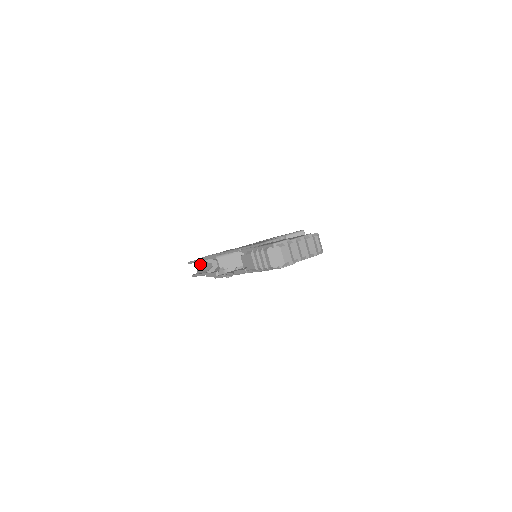
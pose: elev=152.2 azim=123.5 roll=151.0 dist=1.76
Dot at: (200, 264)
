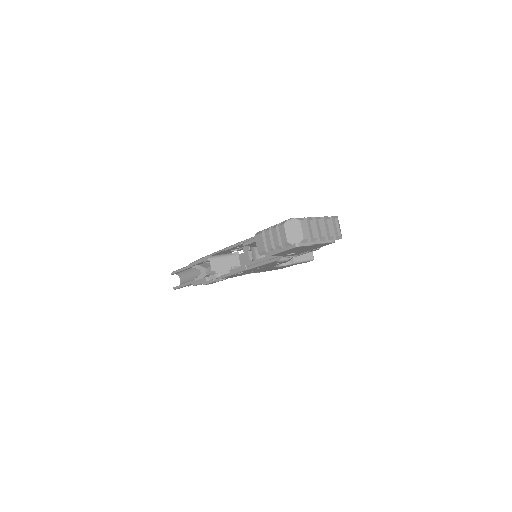
Dot at: (185, 275)
